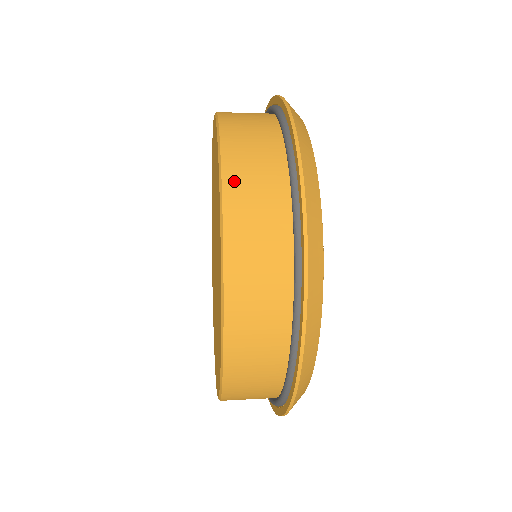
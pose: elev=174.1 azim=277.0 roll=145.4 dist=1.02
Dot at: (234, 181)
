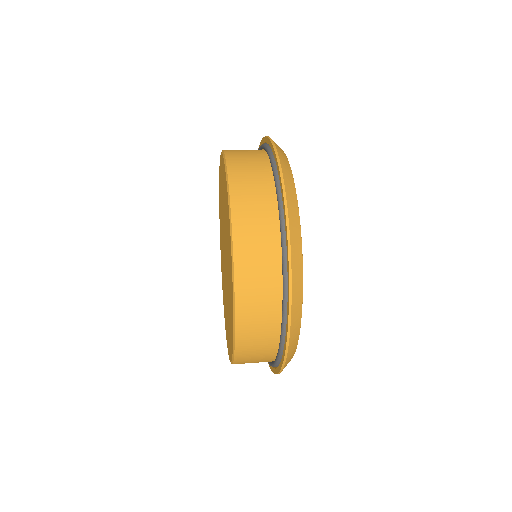
Dot at: (240, 227)
